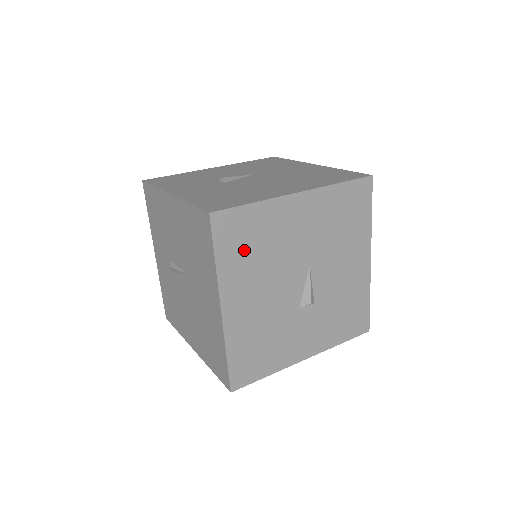
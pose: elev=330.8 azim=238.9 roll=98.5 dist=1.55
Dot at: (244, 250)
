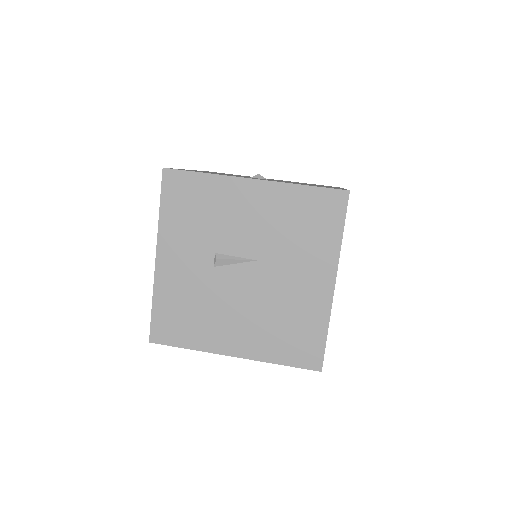
Dot at: occluded
